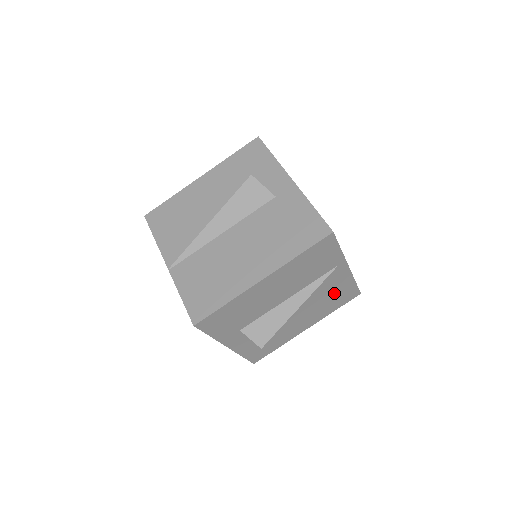
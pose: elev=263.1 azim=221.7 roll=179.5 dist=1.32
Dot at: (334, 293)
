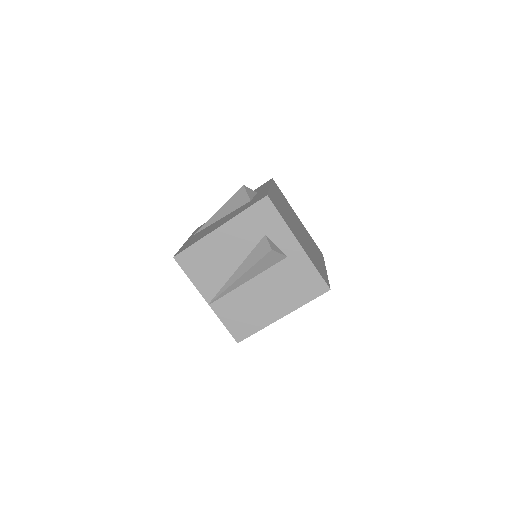
Dot at: occluded
